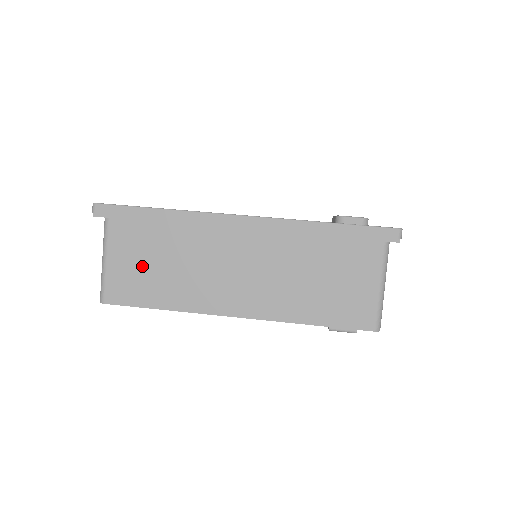
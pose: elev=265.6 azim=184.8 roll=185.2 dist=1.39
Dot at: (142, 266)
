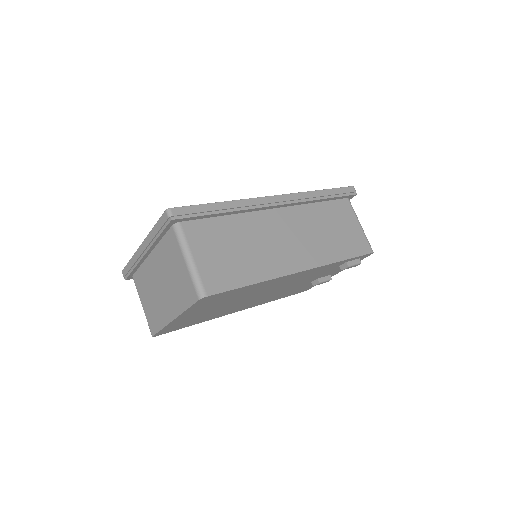
Dot at: (223, 254)
